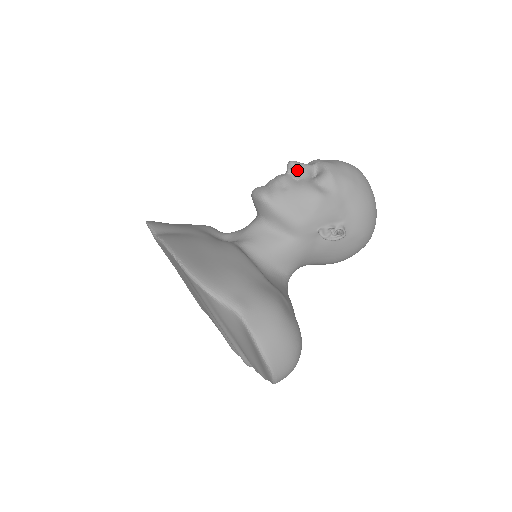
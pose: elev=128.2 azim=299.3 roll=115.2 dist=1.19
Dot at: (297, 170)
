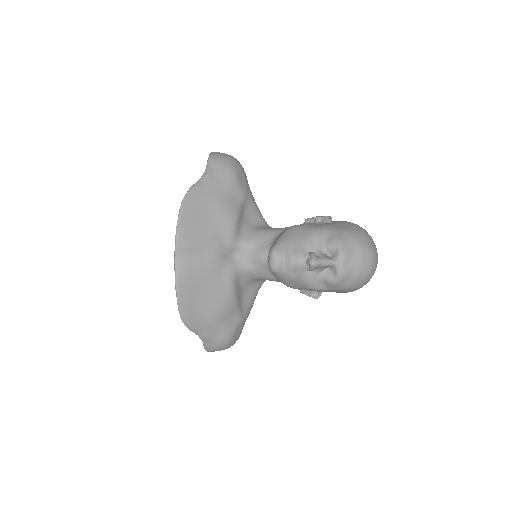
Dot at: (312, 270)
